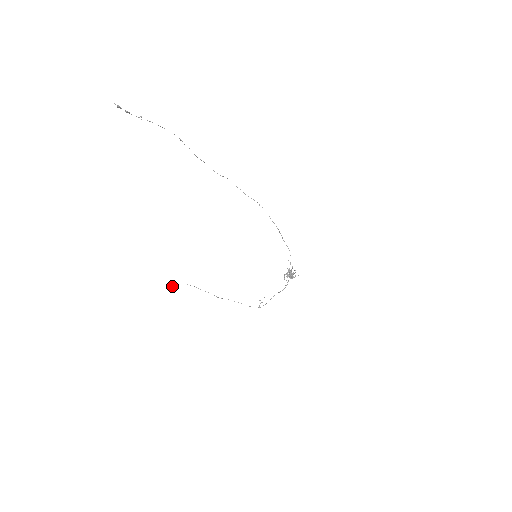
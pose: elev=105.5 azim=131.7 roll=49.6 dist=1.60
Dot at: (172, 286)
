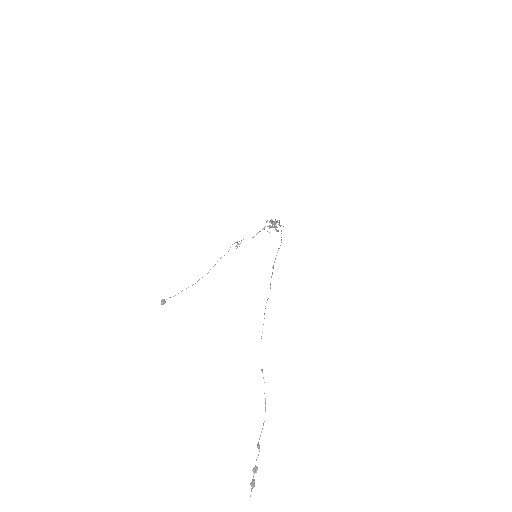
Dot at: (163, 303)
